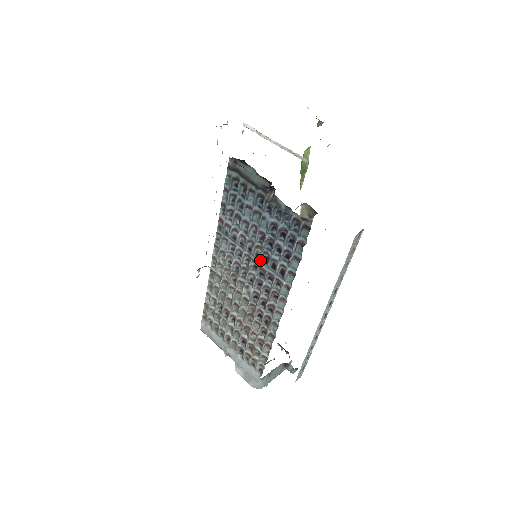
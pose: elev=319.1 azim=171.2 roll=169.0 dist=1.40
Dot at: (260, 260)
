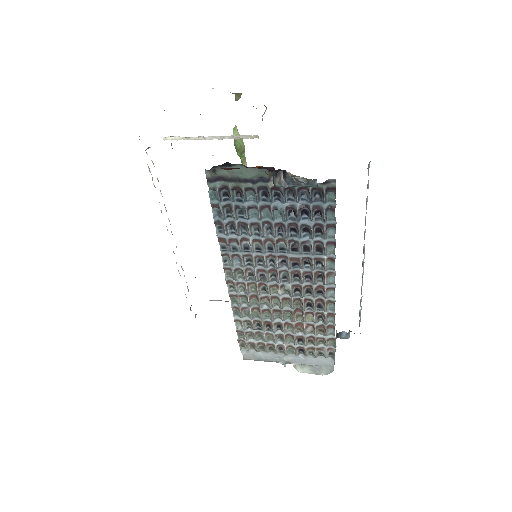
Dot at: (287, 252)
